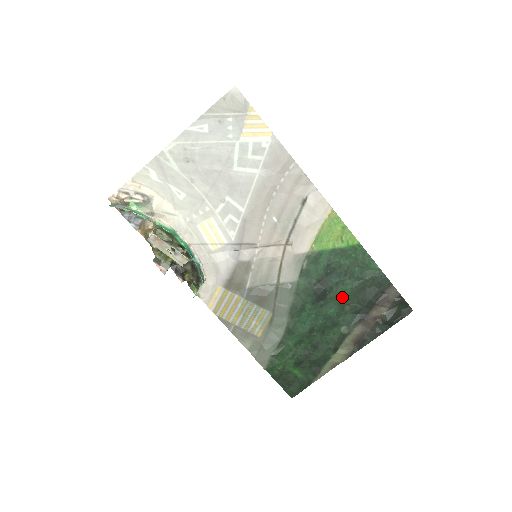
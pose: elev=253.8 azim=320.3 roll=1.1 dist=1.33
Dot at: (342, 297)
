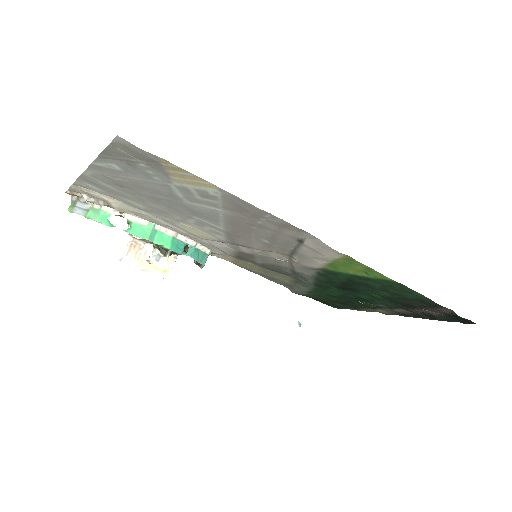
Dot at: (375, 295)
